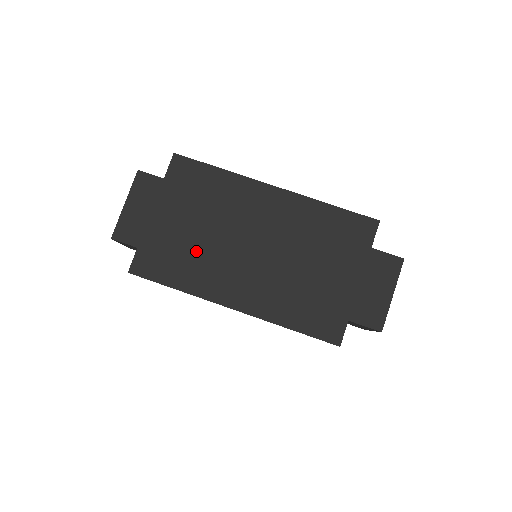
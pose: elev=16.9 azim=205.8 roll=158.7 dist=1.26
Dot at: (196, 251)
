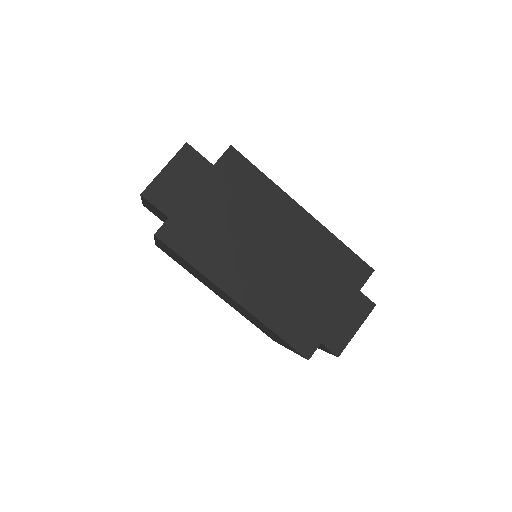
Dot at: (220, 239)
